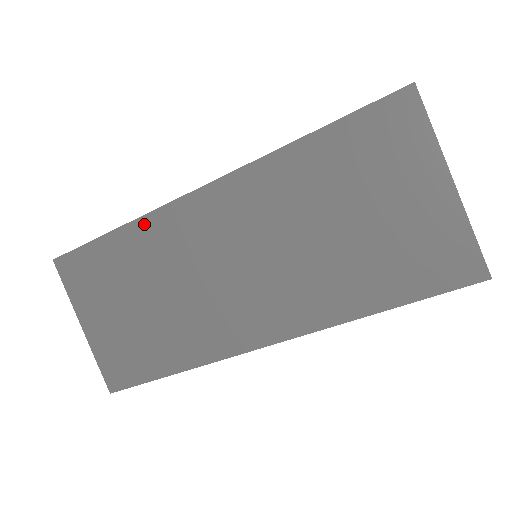
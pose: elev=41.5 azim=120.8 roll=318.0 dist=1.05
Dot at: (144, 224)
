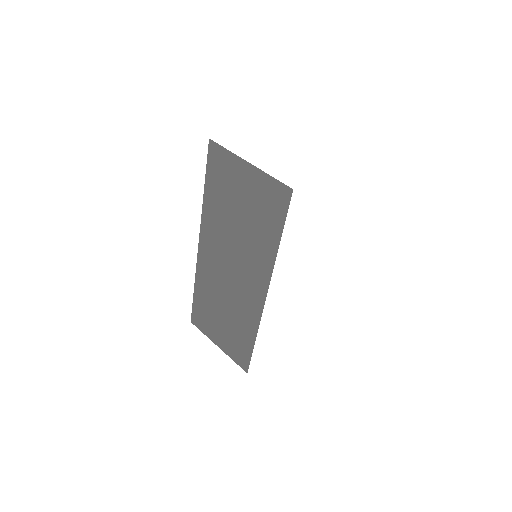
Dot at: (198, 278)
